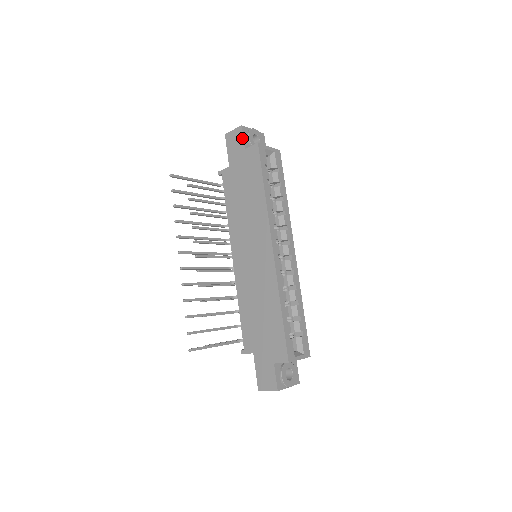
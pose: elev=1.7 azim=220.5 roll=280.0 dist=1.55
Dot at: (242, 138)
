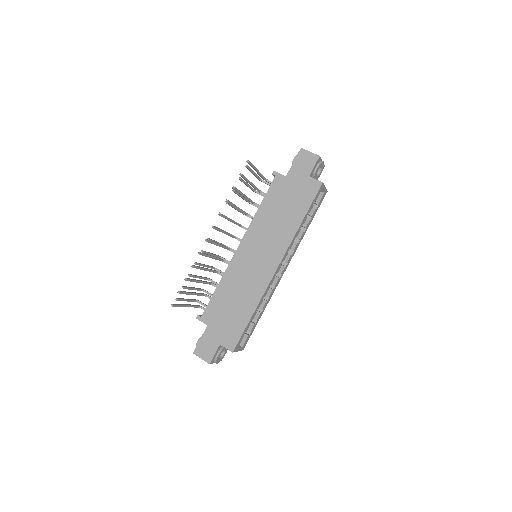
Dot at: (313, 166)
